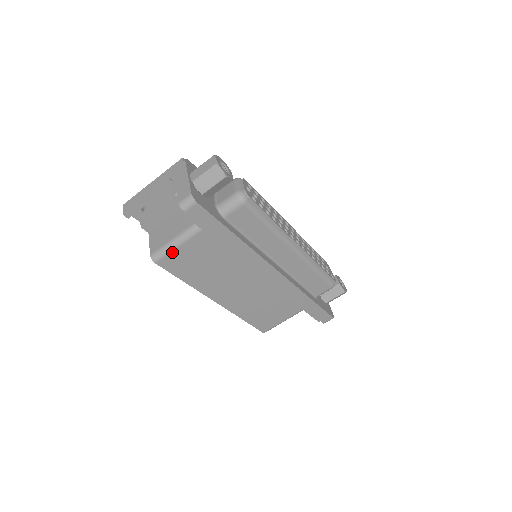
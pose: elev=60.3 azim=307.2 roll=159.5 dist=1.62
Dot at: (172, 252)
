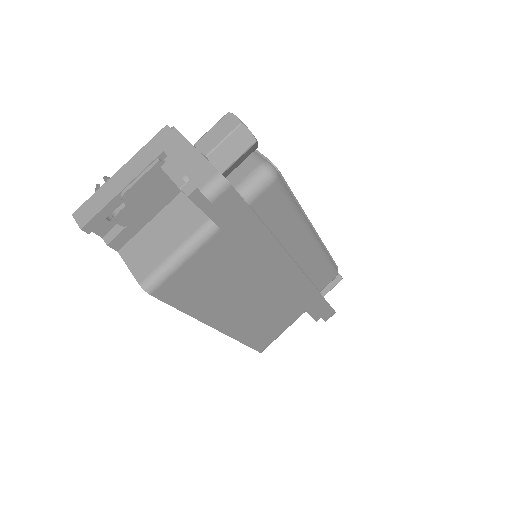
Dot at: (175, 272)
